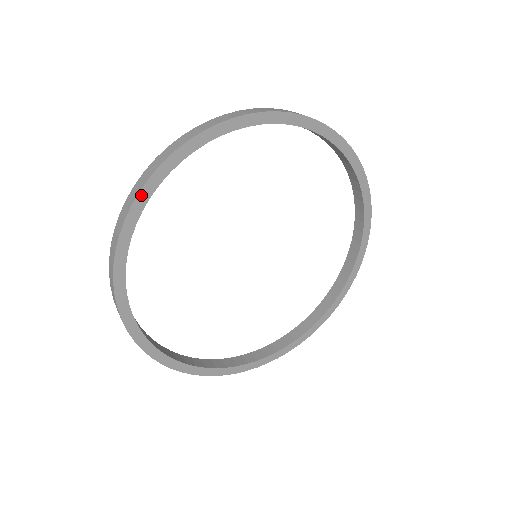
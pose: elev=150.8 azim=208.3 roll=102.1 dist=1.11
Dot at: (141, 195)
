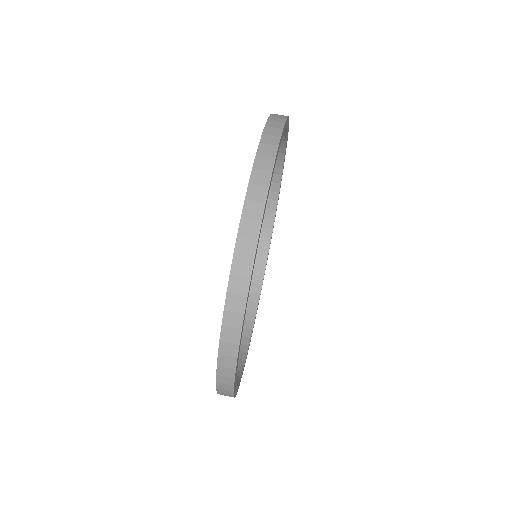
Dot at: (242, 331)
